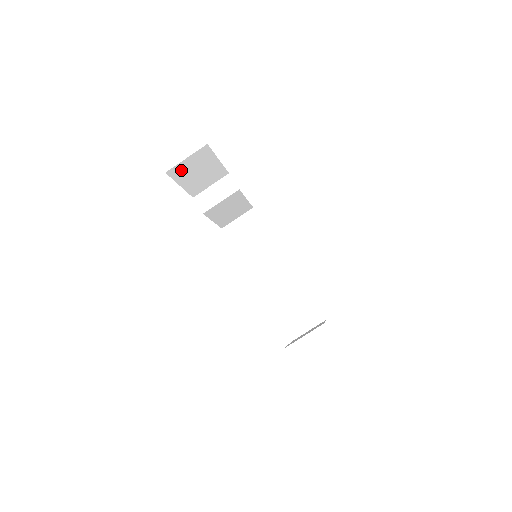
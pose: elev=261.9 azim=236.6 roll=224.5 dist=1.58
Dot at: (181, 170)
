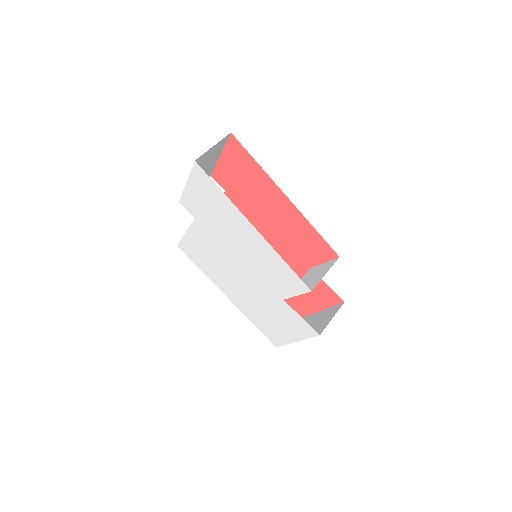
Dot at: (201, 161)
